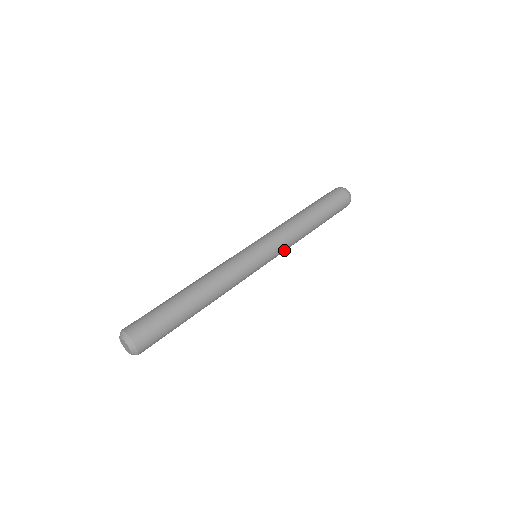
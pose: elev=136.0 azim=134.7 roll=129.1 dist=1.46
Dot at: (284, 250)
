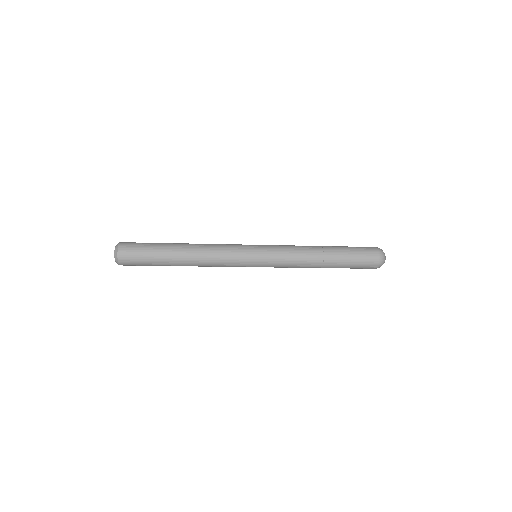
Dot at: (284, 255)
